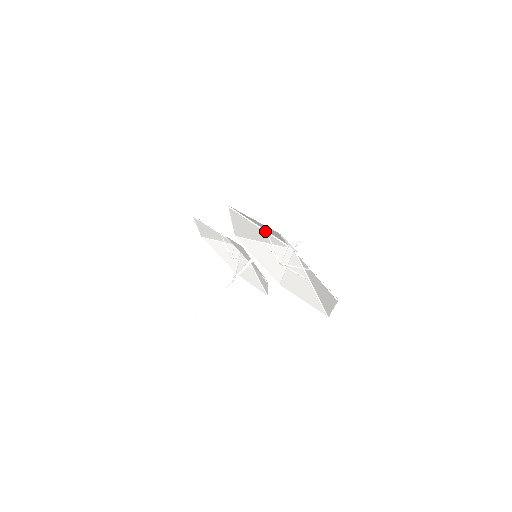
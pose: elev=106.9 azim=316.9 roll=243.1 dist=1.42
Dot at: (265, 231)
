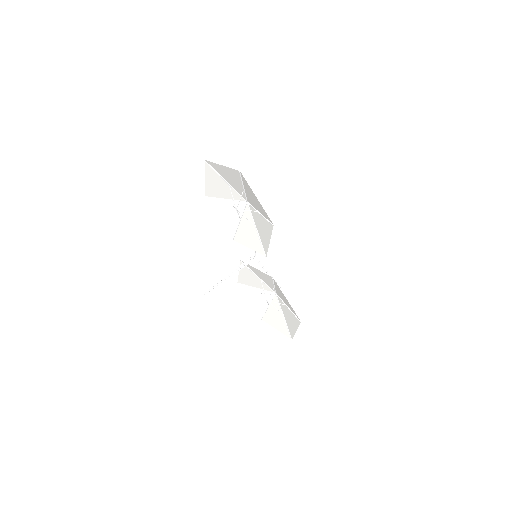
Dot at: (227, 199)
